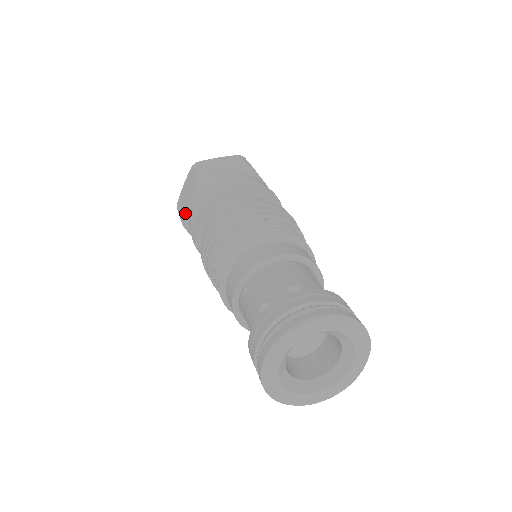
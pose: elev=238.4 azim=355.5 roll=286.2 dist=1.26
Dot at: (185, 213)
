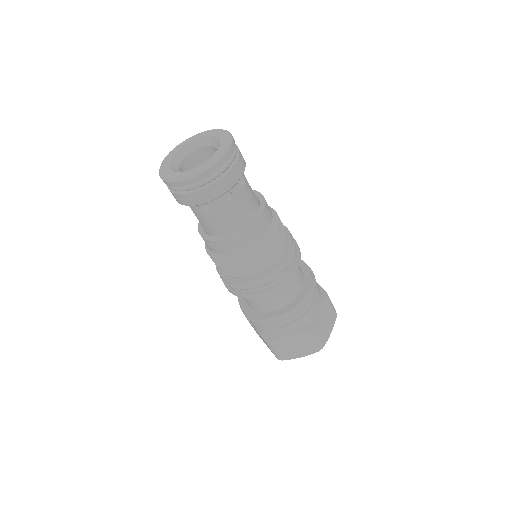
Dot at: occluded
